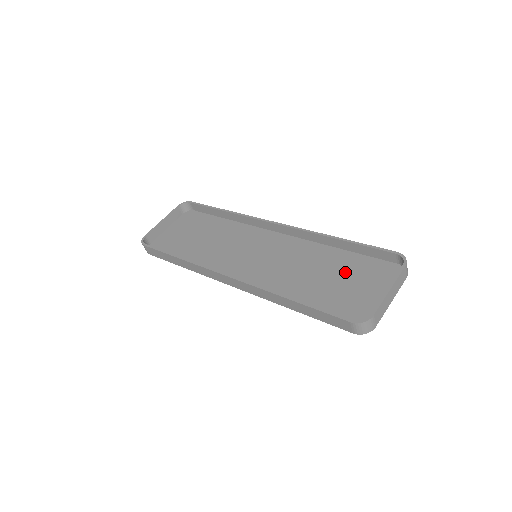
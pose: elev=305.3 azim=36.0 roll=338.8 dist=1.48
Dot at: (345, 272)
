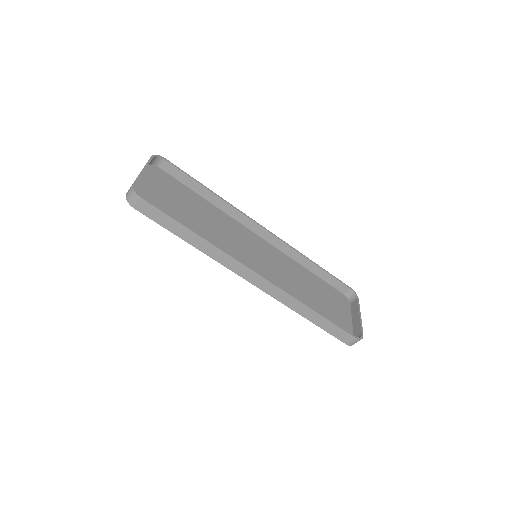
Dot at: (322, 293)
